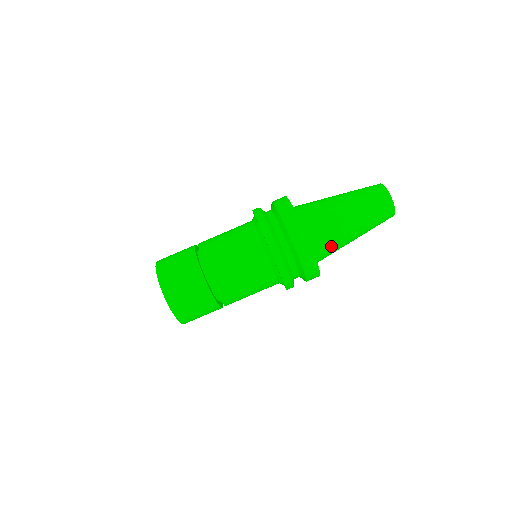
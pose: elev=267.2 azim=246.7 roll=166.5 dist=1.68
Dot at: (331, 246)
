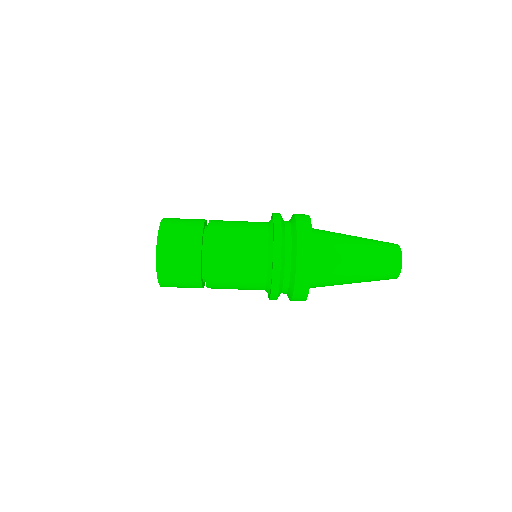
Dot at: (330, 271)
